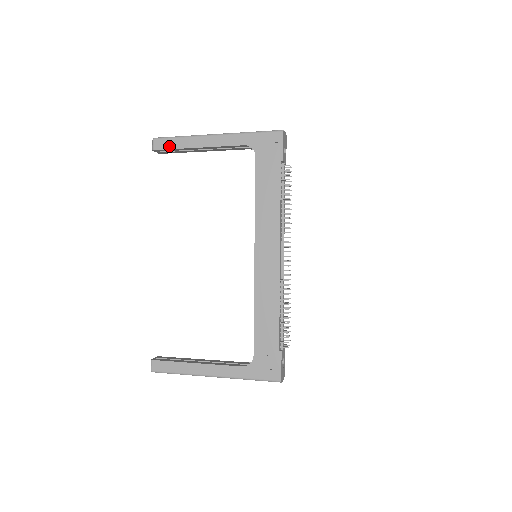
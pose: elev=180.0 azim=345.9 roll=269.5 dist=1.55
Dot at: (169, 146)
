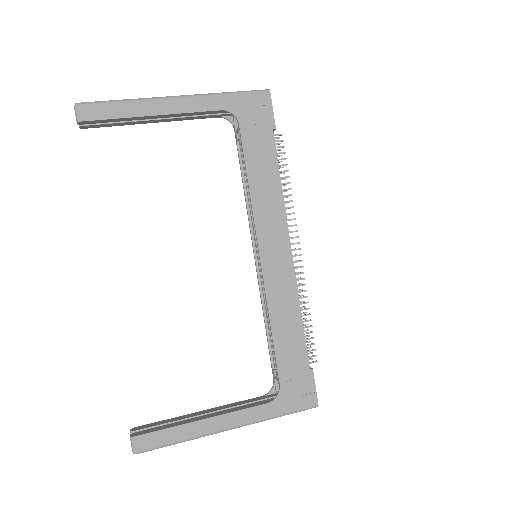
Dot at: (106, 115)
